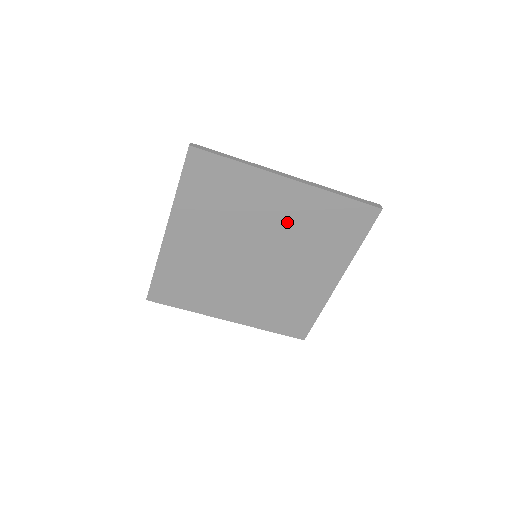
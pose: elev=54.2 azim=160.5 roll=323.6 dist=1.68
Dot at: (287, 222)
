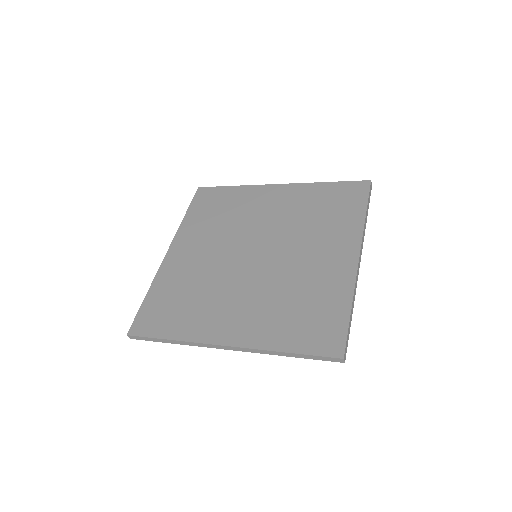
Dot at: occluded
